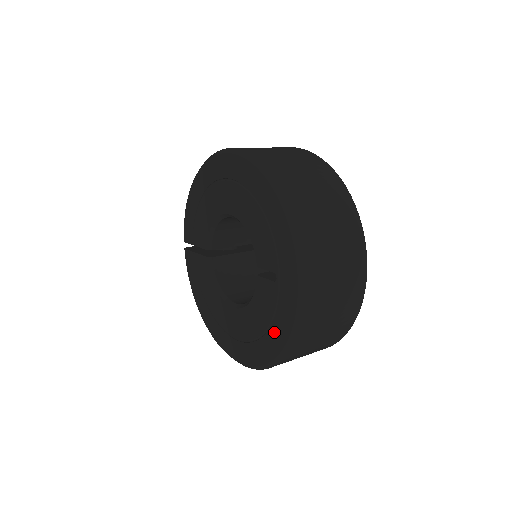
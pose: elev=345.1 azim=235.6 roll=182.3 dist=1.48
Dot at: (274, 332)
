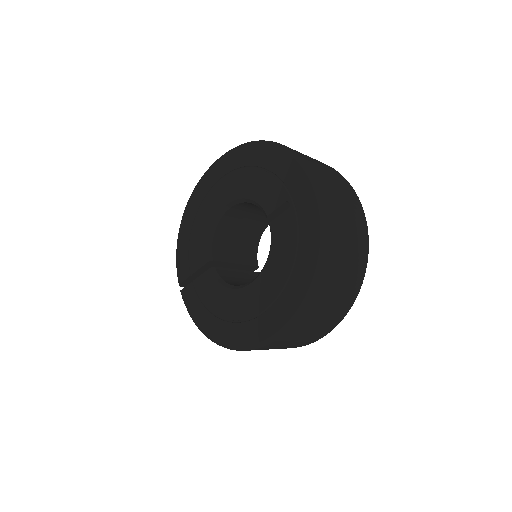
Dot at: (303, 252)
